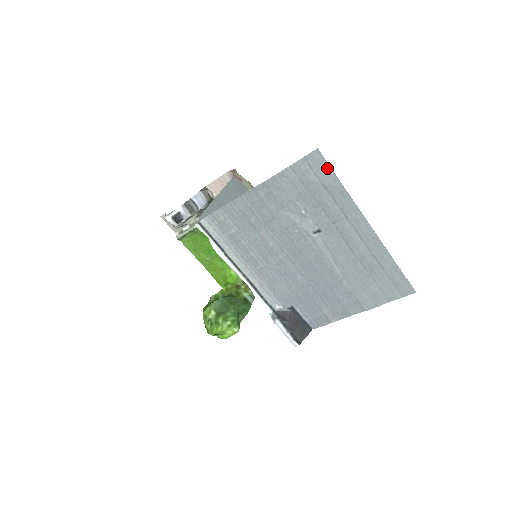
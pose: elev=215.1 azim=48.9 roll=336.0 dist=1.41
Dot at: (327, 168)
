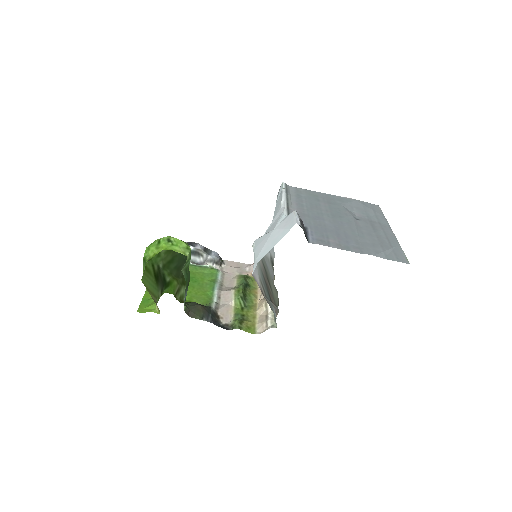
Dot at: (380, 210)
